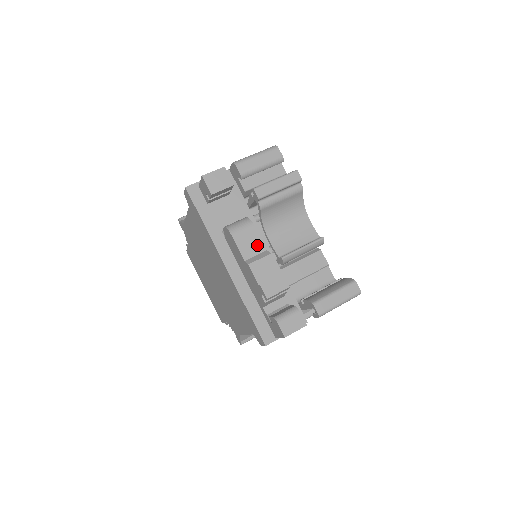
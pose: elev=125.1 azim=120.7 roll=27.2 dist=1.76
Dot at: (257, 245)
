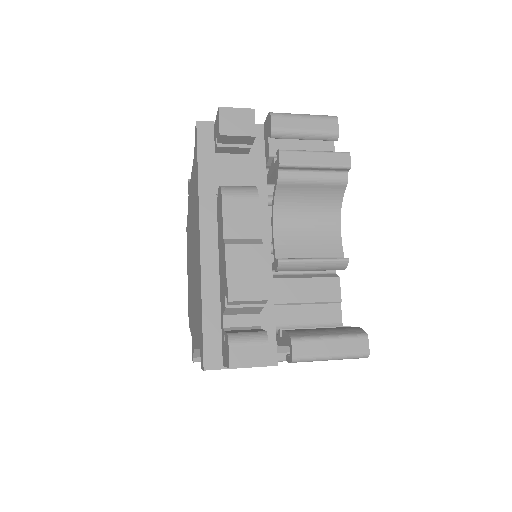
Dot at: (251, 226)
